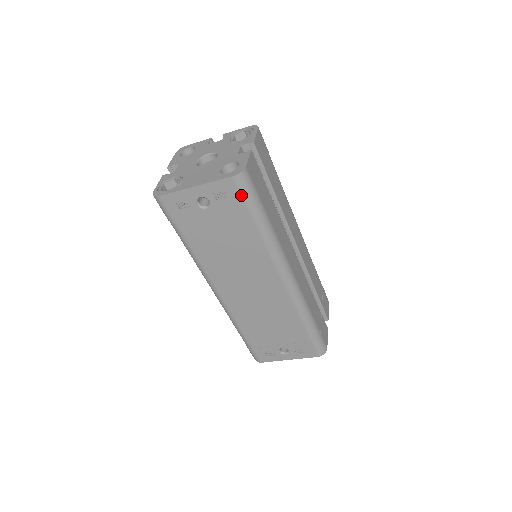
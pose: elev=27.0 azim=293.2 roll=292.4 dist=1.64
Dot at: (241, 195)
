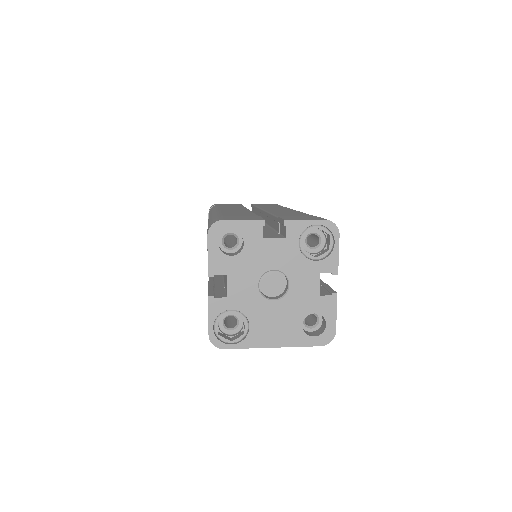
Dot at: occluded
